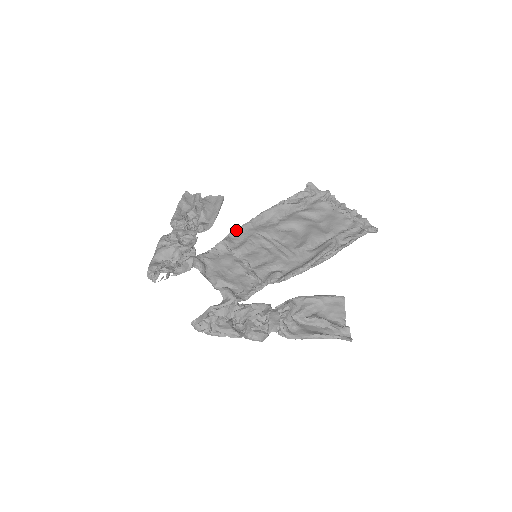
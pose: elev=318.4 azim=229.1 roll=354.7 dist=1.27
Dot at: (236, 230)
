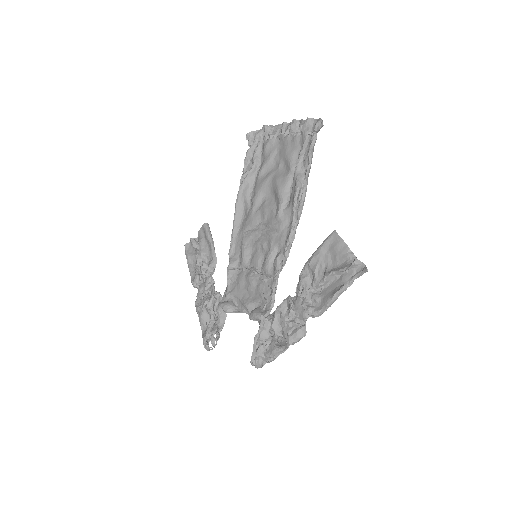
Dot at: (230, 246)
